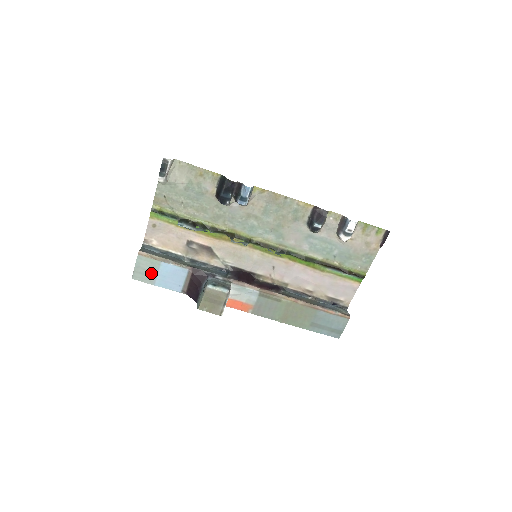
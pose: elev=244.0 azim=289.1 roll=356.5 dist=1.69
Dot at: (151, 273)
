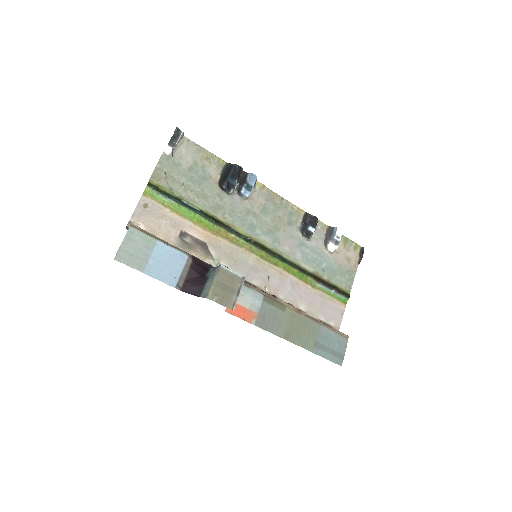
Dot at: (142, 254)
